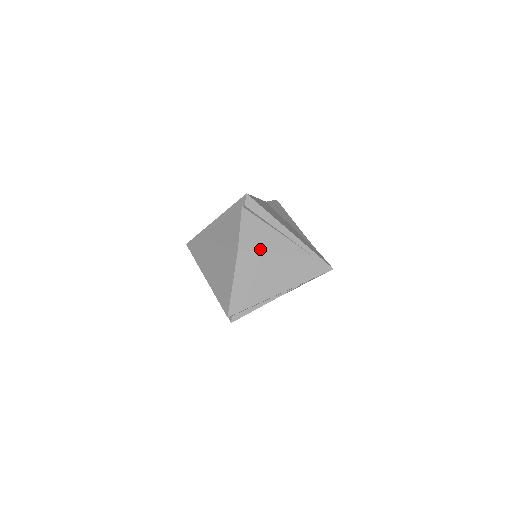
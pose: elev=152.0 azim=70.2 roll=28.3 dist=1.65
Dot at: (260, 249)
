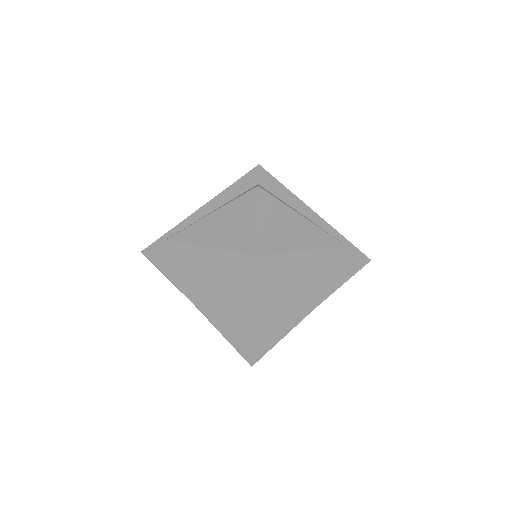
Dot at: occluded
